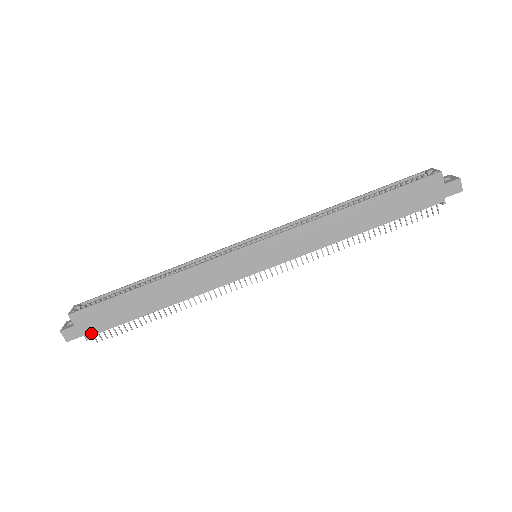
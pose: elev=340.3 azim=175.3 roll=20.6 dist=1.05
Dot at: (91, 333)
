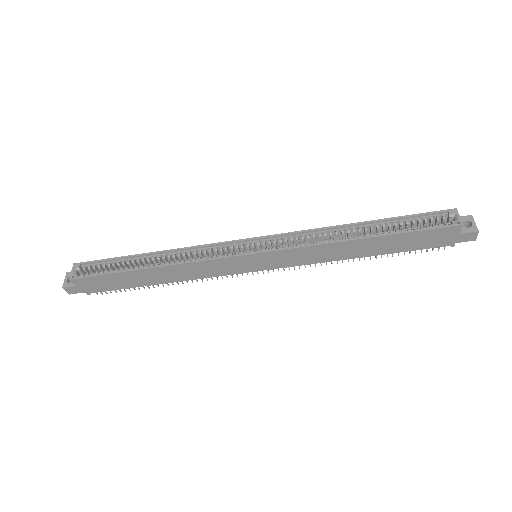
Dot at: (92, 291)
